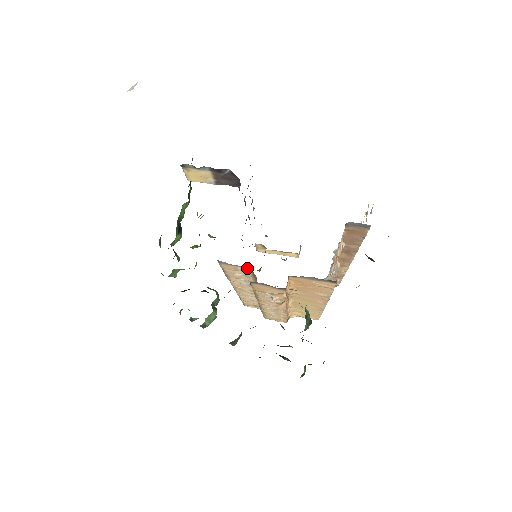
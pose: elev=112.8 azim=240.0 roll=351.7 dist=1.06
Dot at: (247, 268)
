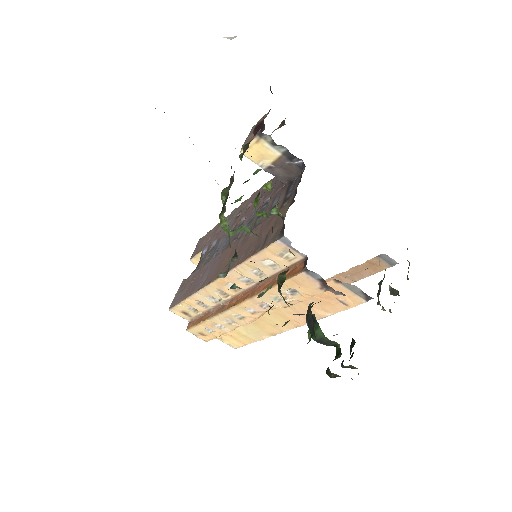
Dot at: (300, 256)
